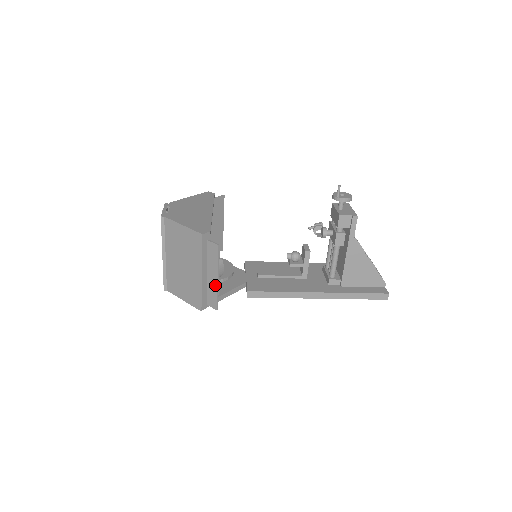
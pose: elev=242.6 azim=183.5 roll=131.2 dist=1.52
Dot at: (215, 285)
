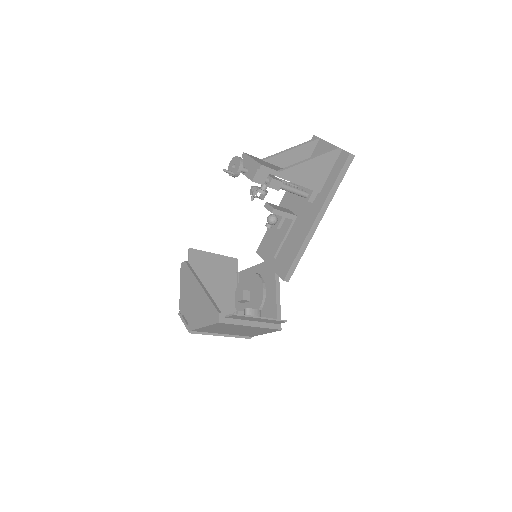
Dot at: (266, 320)
